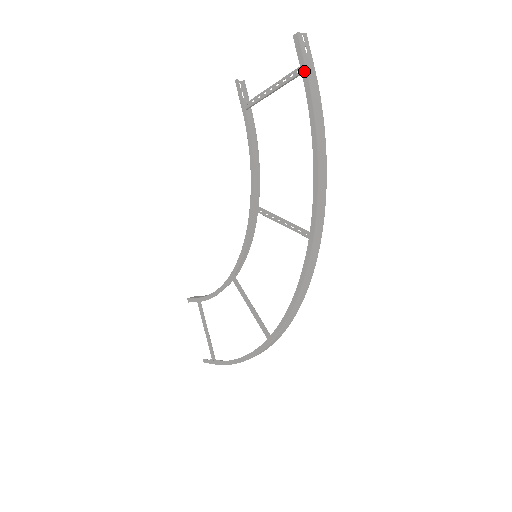
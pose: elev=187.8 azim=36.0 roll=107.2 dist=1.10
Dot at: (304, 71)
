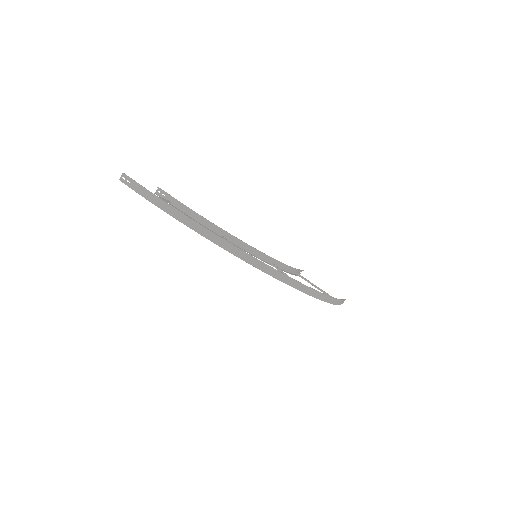
Dot at: occluded
